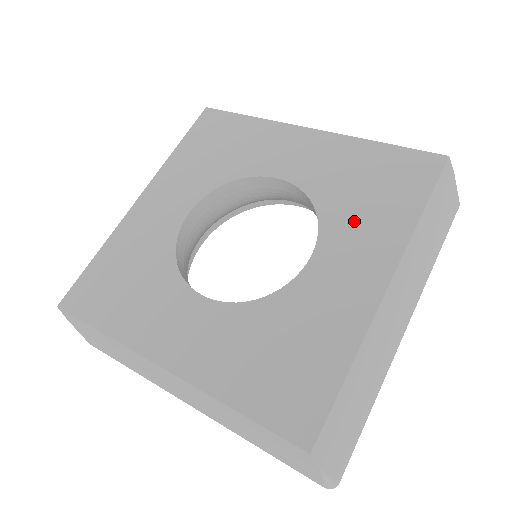
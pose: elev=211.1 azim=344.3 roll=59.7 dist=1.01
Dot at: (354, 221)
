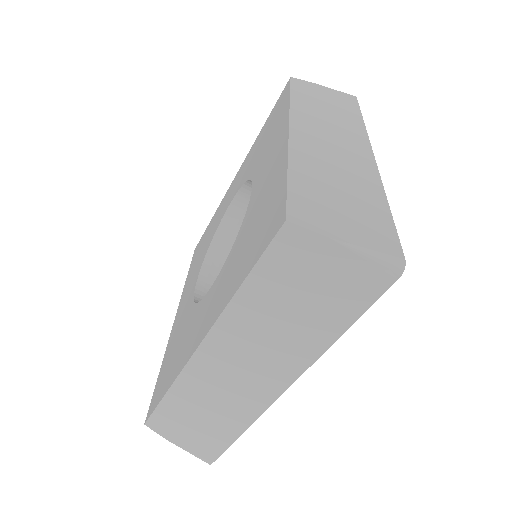
Dot at: (264, 151)
